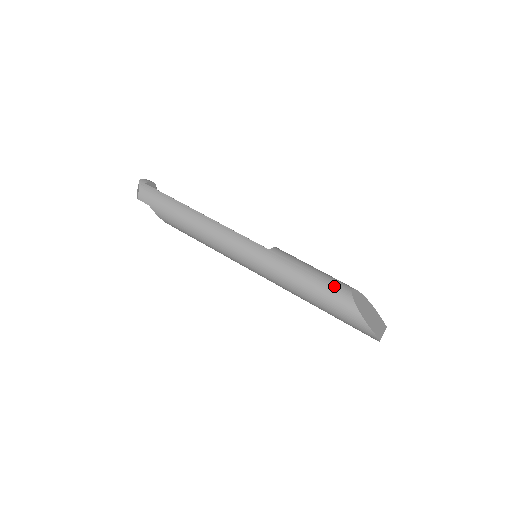
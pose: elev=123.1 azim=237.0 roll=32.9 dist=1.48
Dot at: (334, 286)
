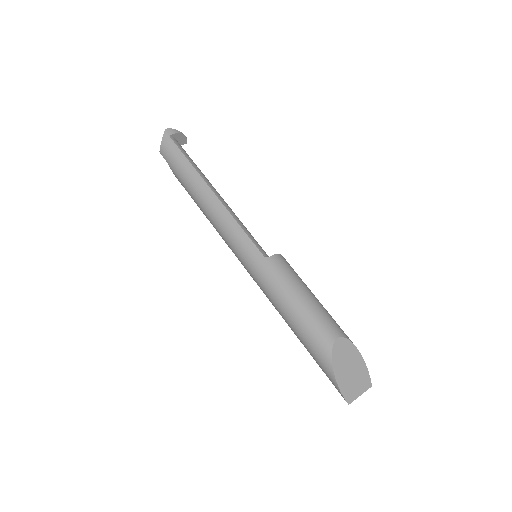
Dot at: (317, 328)
